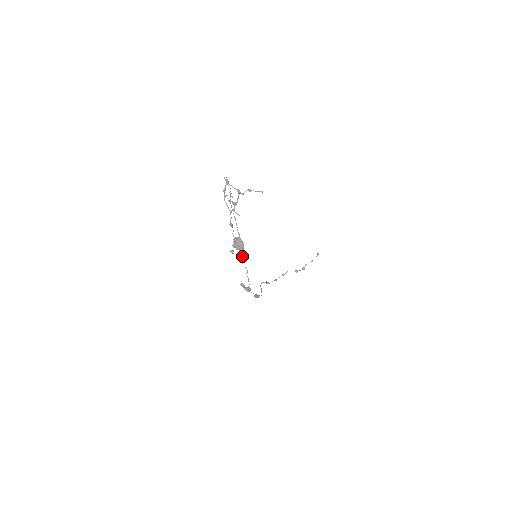
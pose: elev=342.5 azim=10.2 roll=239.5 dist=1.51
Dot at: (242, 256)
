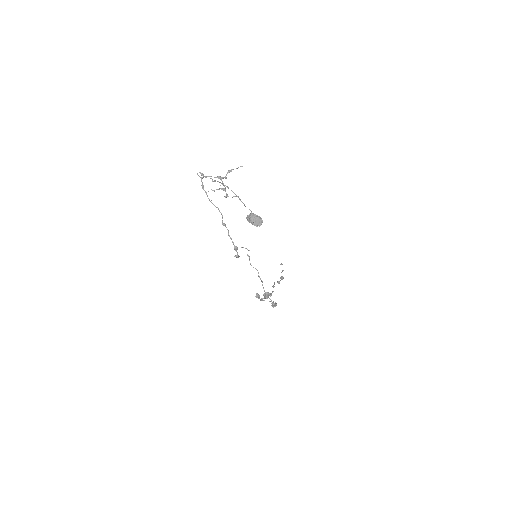
Dot at: (248, 256)
